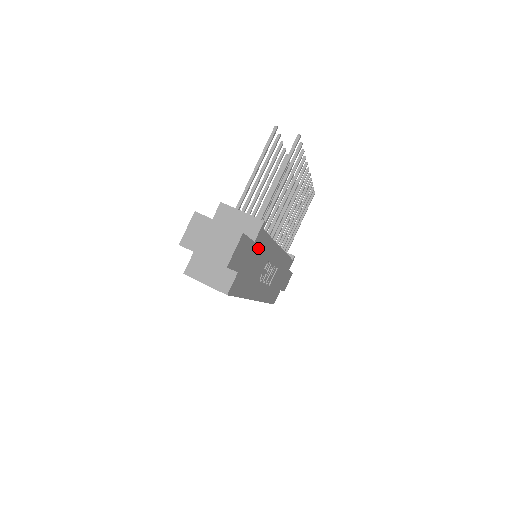
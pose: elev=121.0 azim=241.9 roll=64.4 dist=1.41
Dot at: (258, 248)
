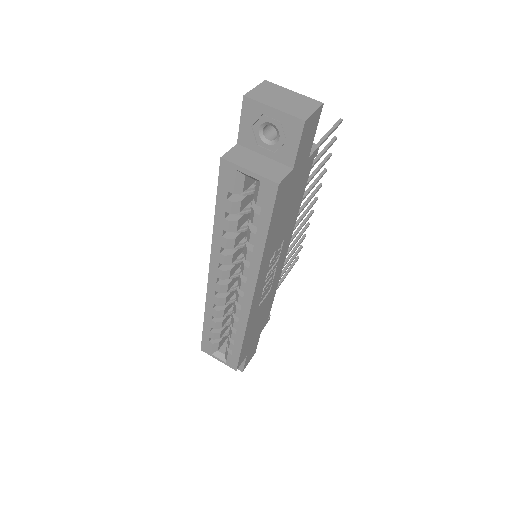
Dot at: (300, 183)
